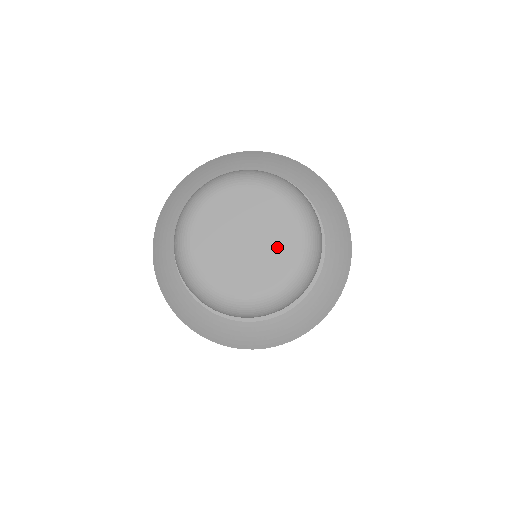
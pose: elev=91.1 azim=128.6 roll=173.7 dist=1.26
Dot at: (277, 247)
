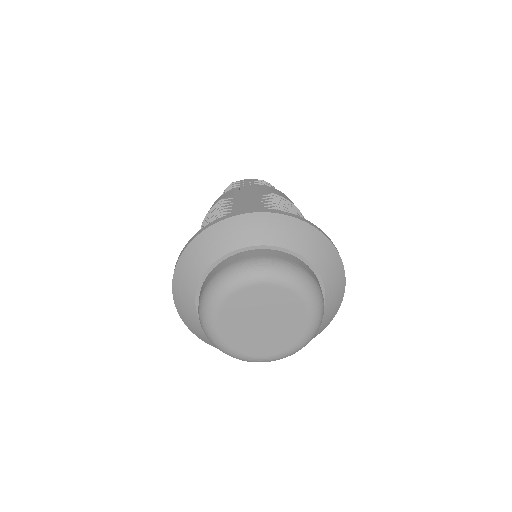
Dot at: (282, 336)
